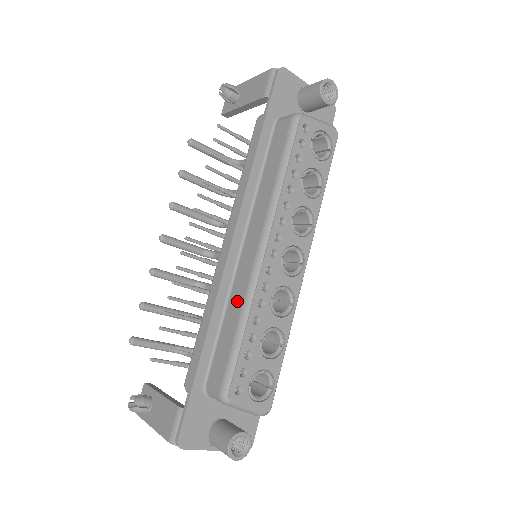
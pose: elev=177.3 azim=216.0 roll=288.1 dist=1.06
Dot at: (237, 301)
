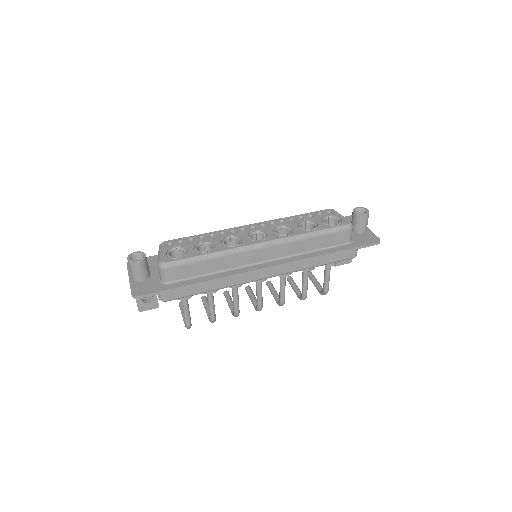
Dot at: occluded
